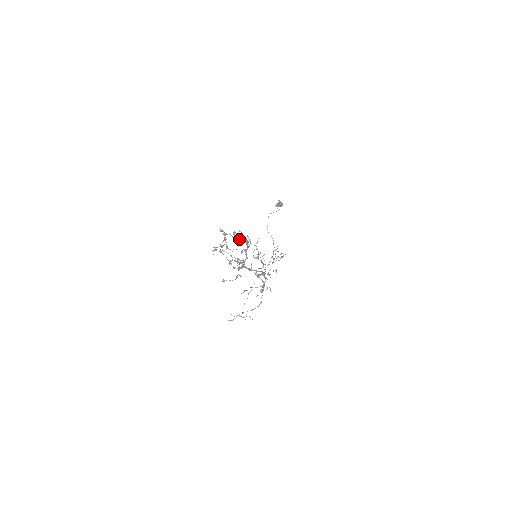
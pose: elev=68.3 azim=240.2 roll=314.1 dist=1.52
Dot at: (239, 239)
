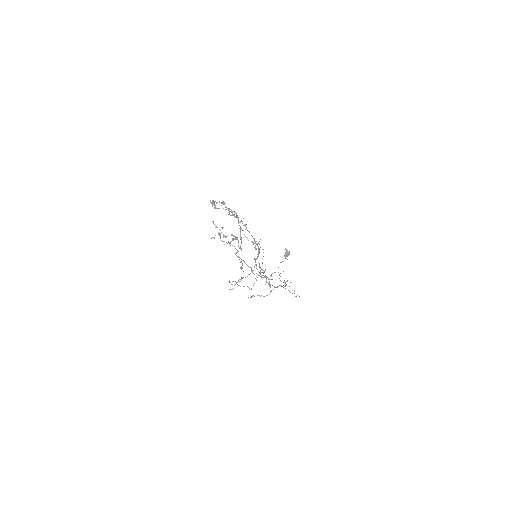
Dot at: occluded
